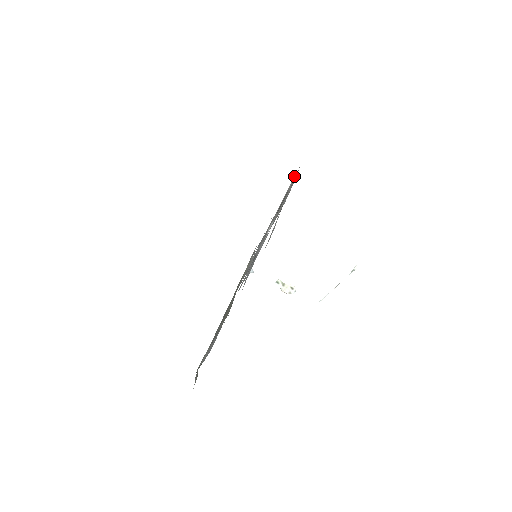
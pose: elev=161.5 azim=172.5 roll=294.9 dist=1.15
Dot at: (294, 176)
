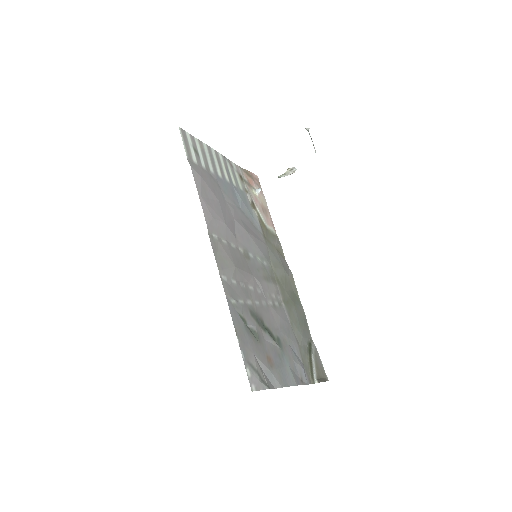
Dot at: (210, 234)
